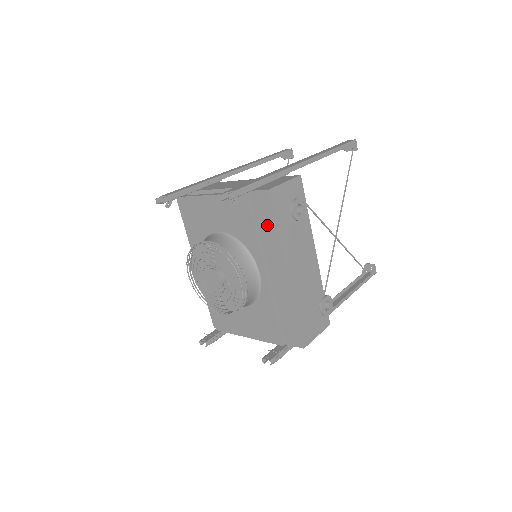
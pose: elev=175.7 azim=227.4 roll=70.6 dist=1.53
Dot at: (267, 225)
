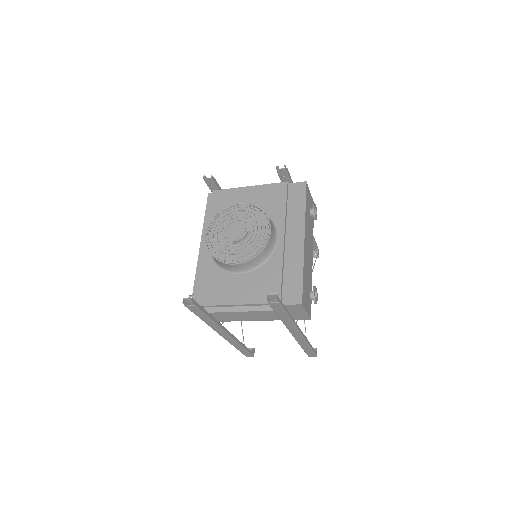
Dot at: (297, 204)
